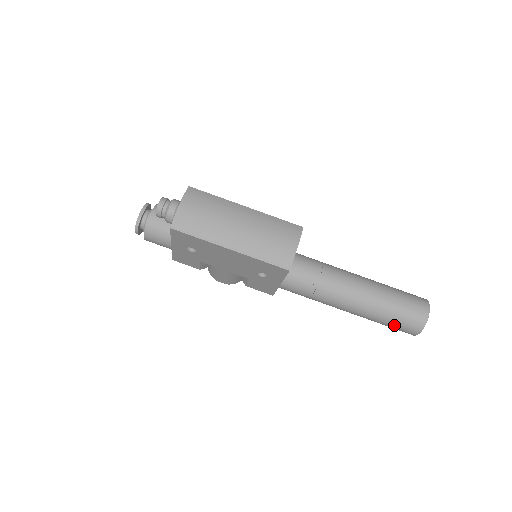
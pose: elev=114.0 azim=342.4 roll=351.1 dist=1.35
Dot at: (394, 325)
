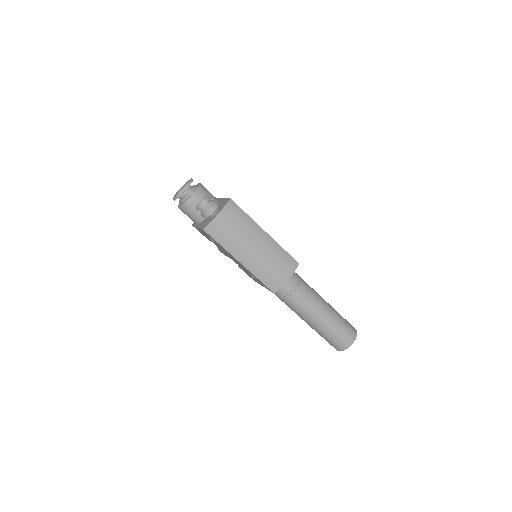
Dot at: (326, 339)
